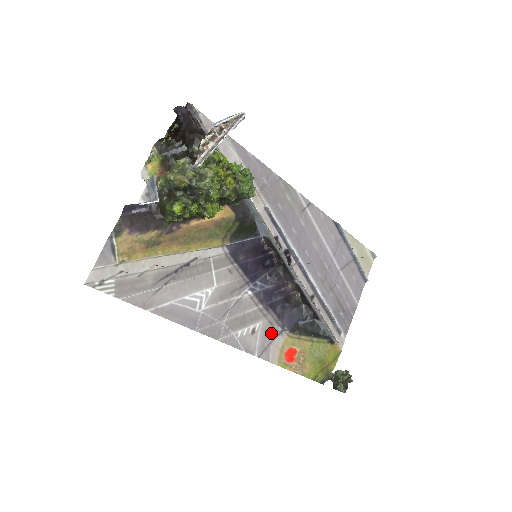
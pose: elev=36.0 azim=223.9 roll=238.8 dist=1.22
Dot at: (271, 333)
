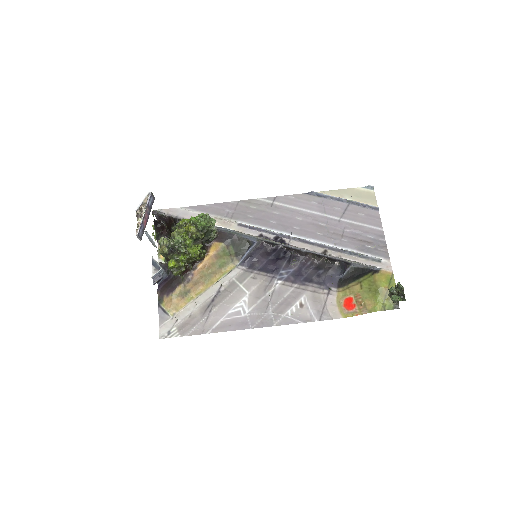
Dot at: (320, 298)
